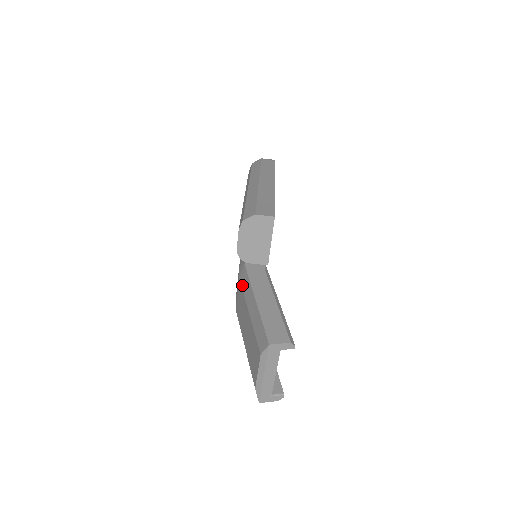
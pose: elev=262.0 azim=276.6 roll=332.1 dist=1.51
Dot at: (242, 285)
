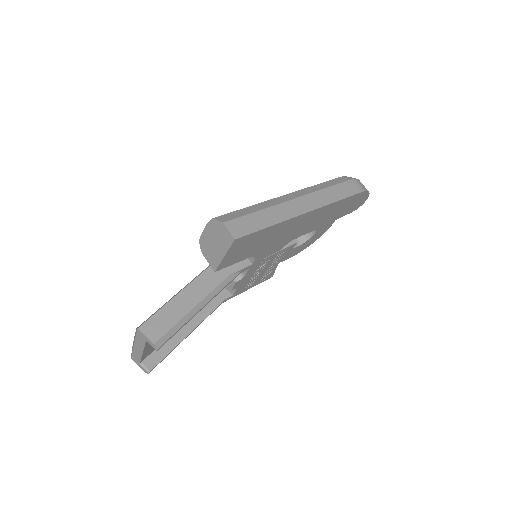
Dot at: occluded
